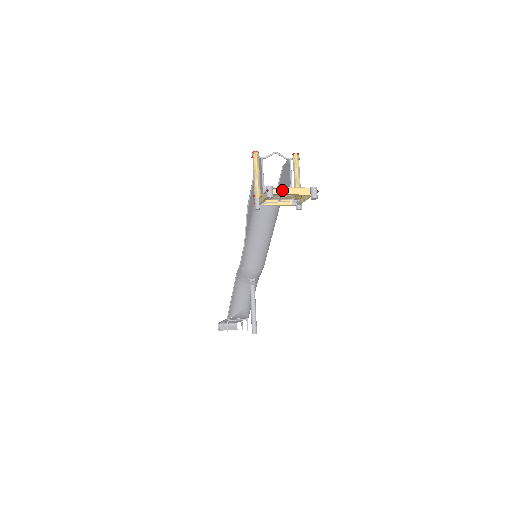
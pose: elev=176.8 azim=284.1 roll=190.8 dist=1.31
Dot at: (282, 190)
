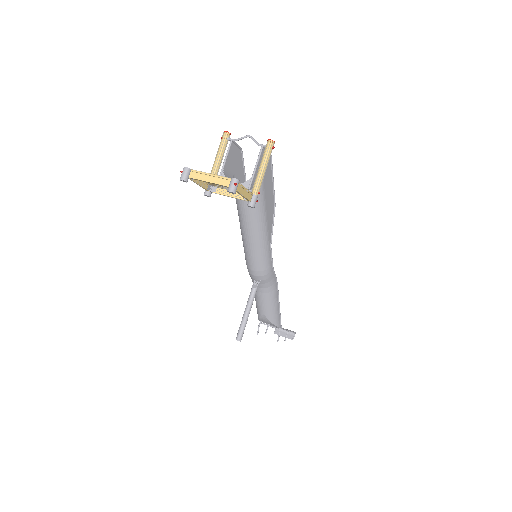
Dot at: (200, 175)
